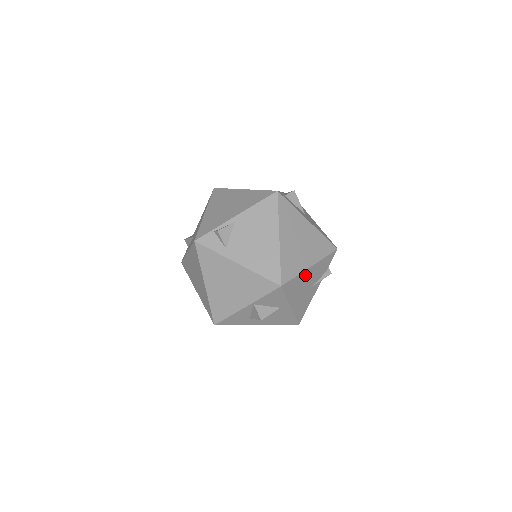
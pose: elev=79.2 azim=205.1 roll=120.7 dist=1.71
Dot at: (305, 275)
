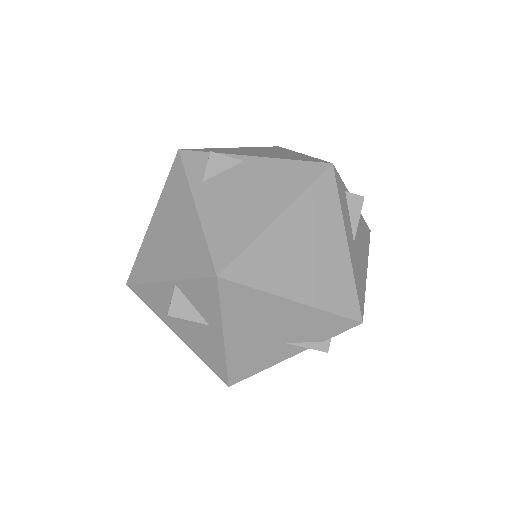
Dot at: (276, 306)
